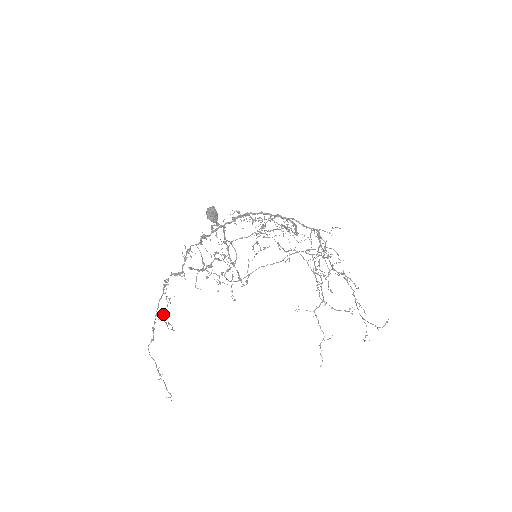
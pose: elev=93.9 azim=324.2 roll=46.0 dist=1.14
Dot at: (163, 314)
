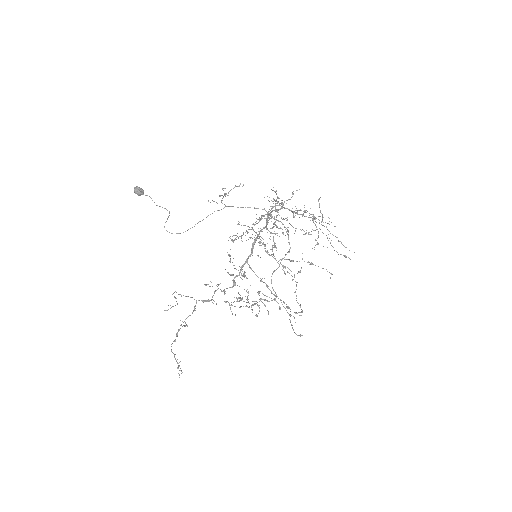
Dot at: (170, 308)
